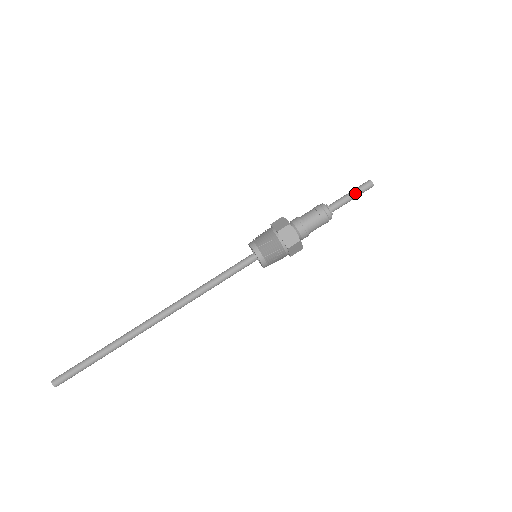
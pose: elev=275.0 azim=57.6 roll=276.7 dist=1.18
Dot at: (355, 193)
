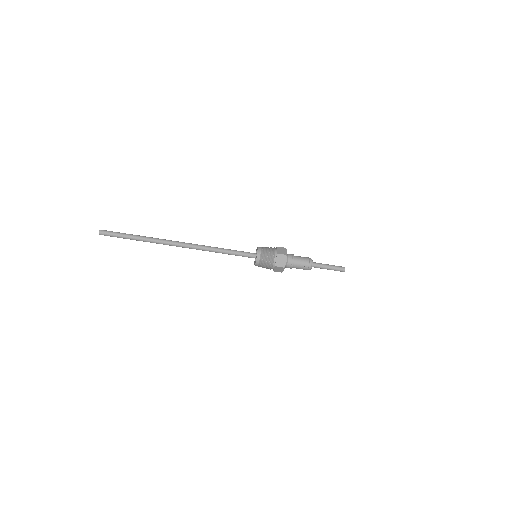
Dot at: (332, 267)
